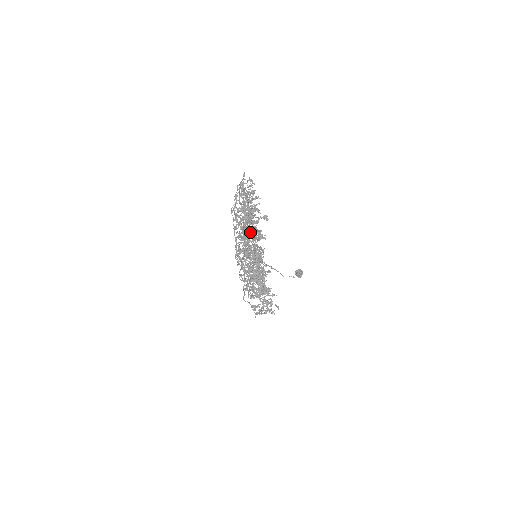
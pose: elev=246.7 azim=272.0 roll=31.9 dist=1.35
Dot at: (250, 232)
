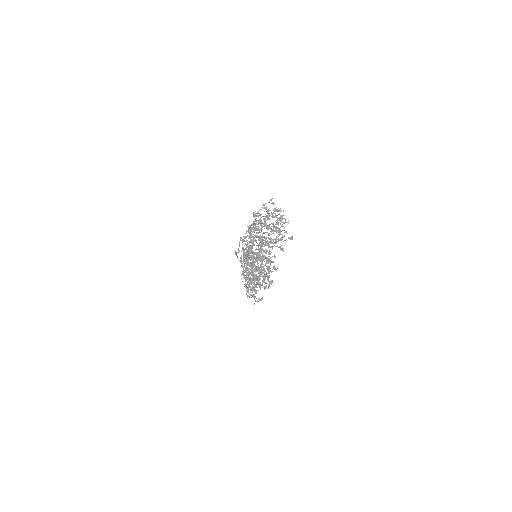
Dot at: (269, 244)
